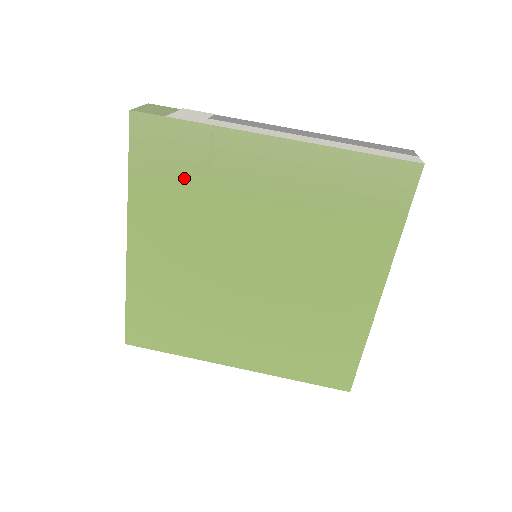
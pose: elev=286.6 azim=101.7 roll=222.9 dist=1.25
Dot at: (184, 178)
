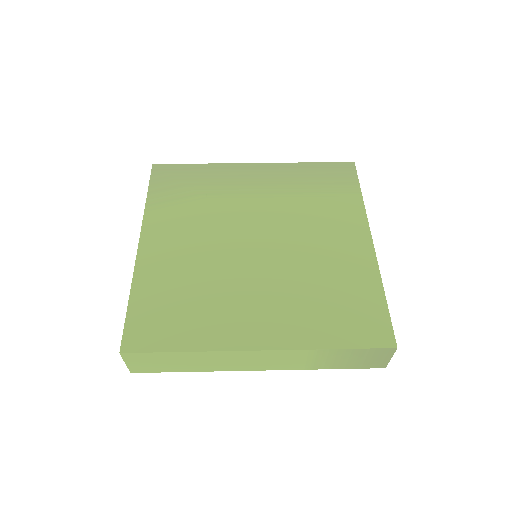
Dot at: (192, 193)
